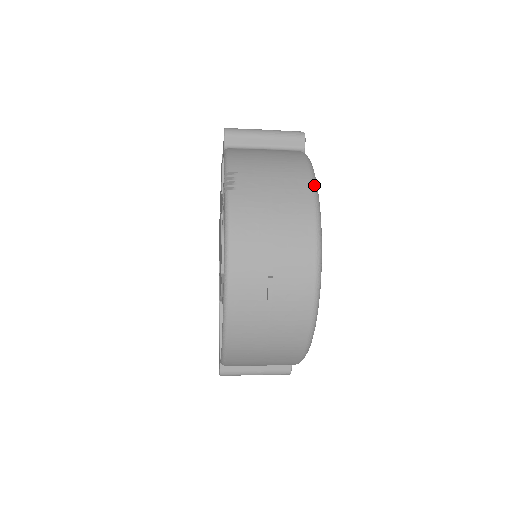
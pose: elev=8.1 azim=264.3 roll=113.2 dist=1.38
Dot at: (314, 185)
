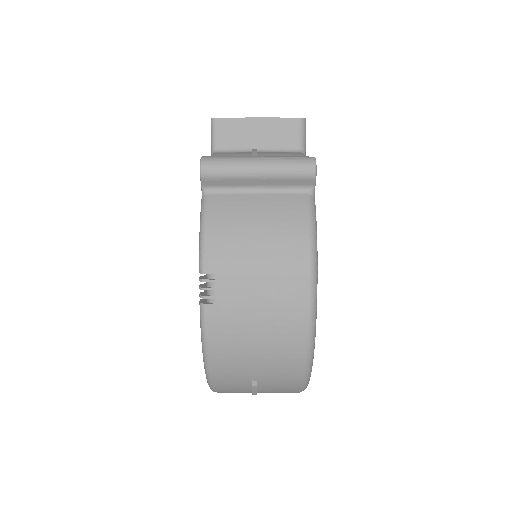
Dot at: (312, 291)
